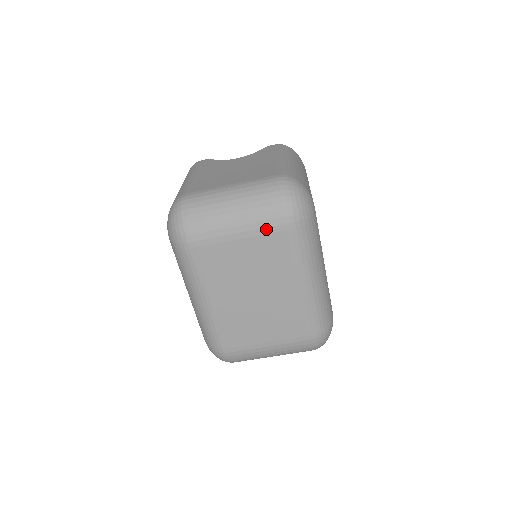
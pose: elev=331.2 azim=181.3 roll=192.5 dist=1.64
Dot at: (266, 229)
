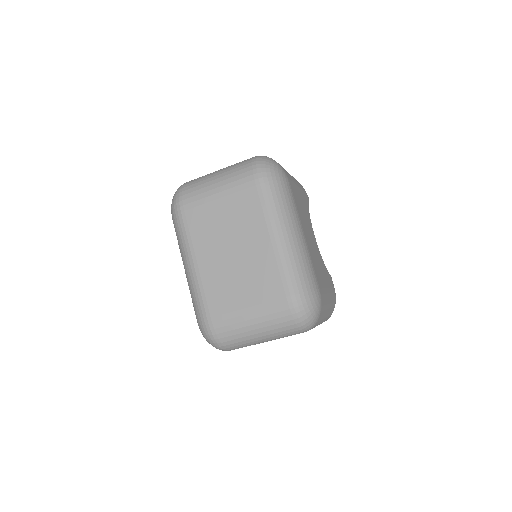
Dot at: (240, 186)
